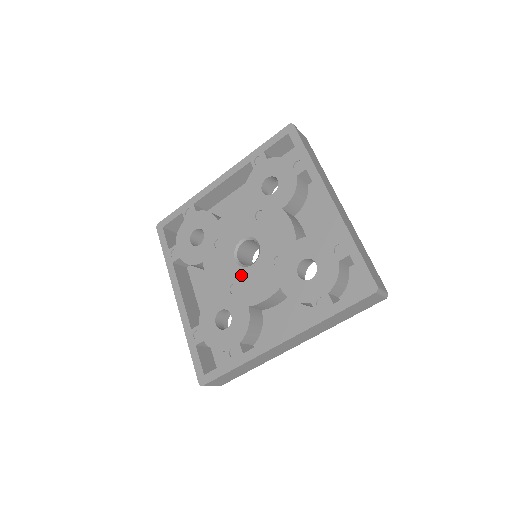
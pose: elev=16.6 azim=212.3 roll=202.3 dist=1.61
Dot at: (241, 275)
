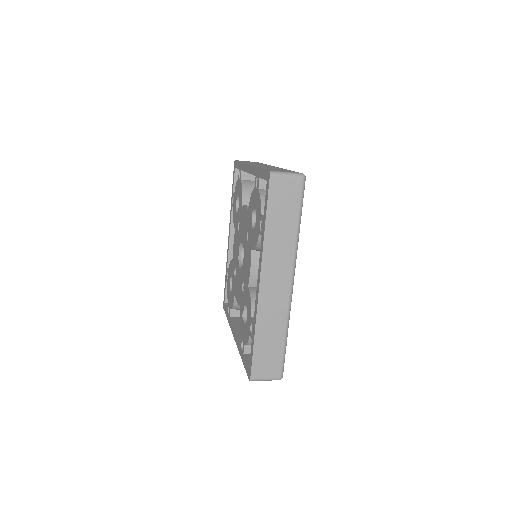
Dot at: (242, 273)
